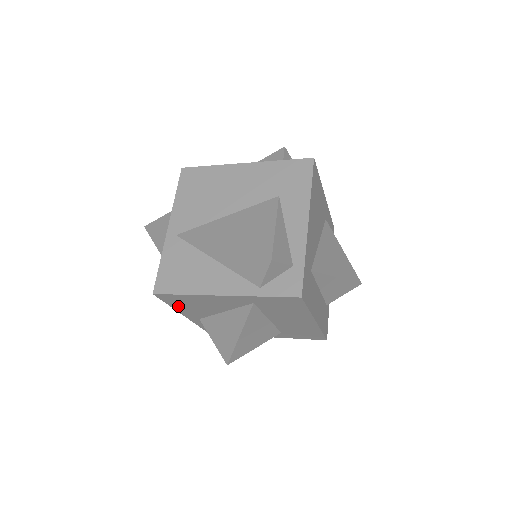
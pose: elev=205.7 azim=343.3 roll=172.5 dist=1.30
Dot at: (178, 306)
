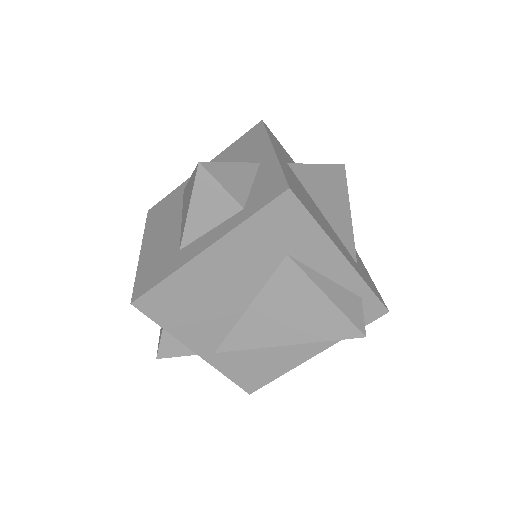
Dot at: occluded
